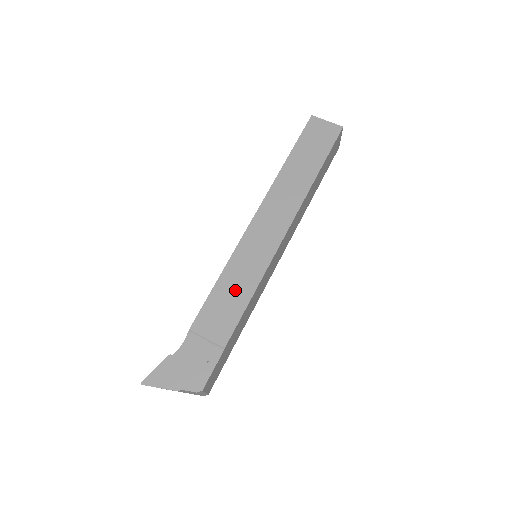
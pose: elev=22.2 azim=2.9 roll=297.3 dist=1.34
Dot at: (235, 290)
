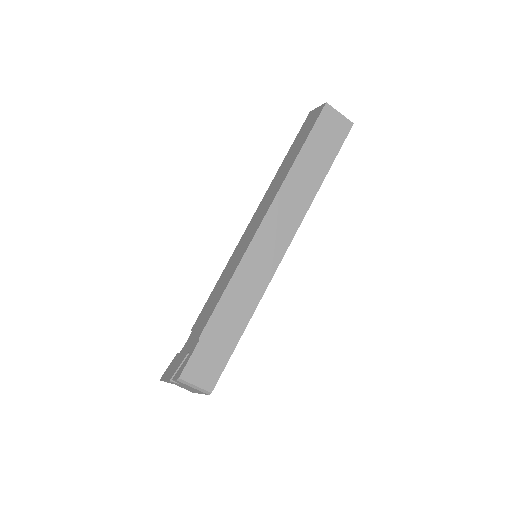
Dot at: (220, 287)
